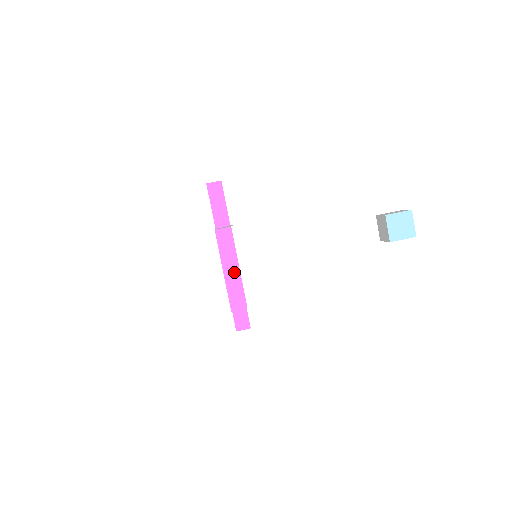
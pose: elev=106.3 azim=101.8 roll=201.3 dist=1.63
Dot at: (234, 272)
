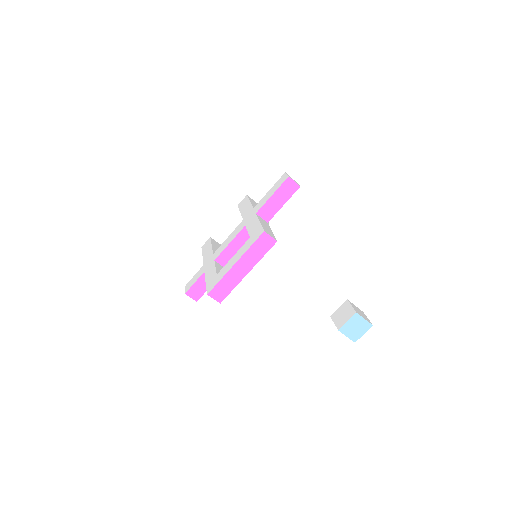
Dot at: (241, 272)
